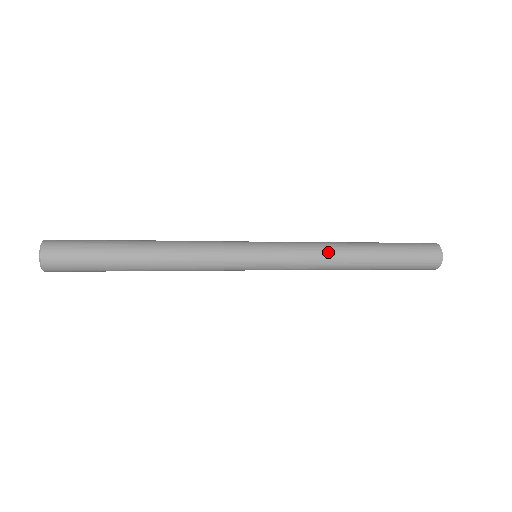
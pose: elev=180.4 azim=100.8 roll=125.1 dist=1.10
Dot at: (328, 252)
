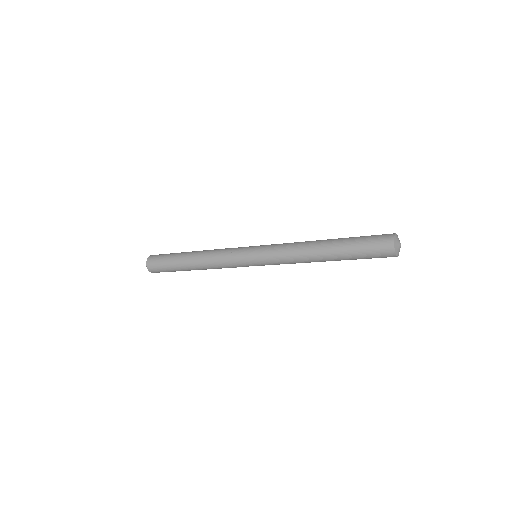
Dot at: (297, 247)
